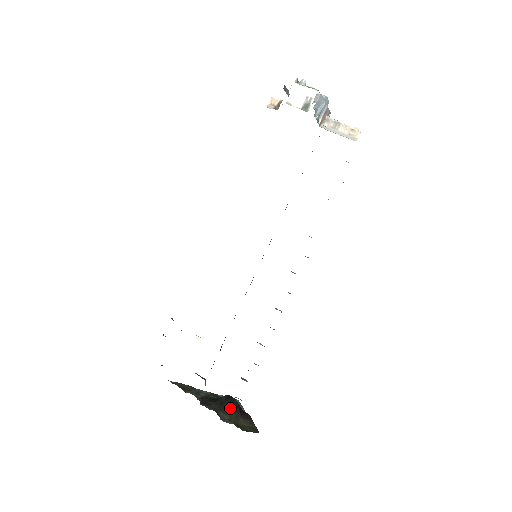
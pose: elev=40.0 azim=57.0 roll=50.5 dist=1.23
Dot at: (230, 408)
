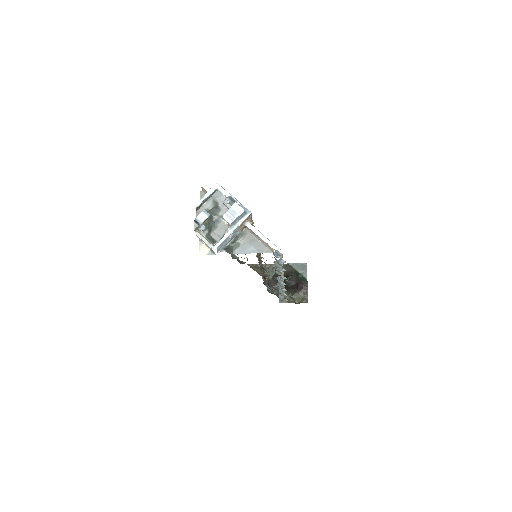
Dot at: (289, 288)
